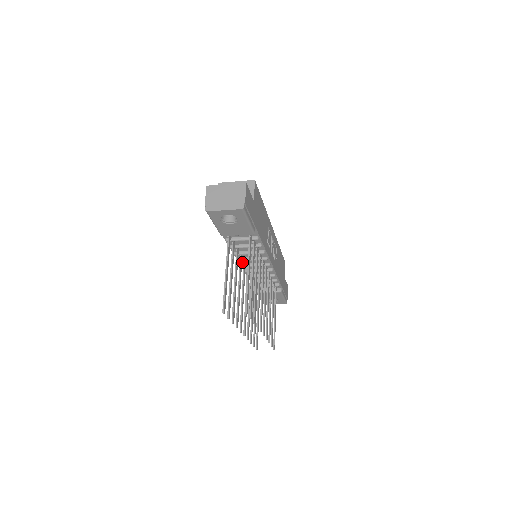
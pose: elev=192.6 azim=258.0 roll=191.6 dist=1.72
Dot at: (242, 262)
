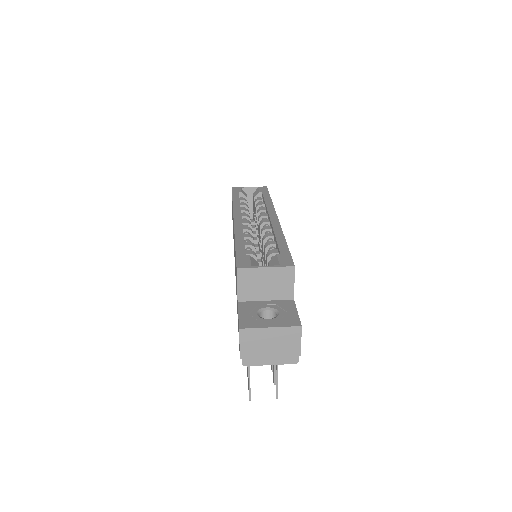
Dot at: occluded
